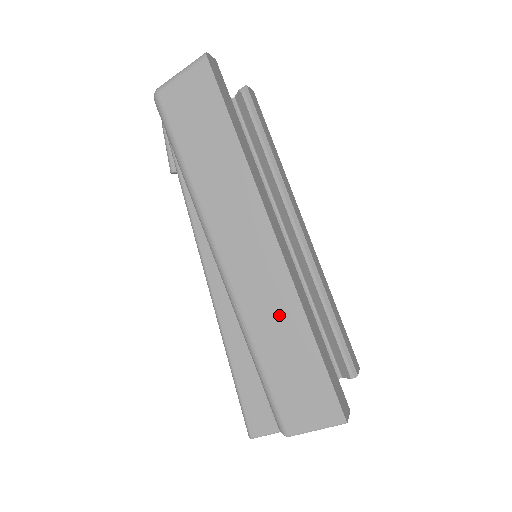
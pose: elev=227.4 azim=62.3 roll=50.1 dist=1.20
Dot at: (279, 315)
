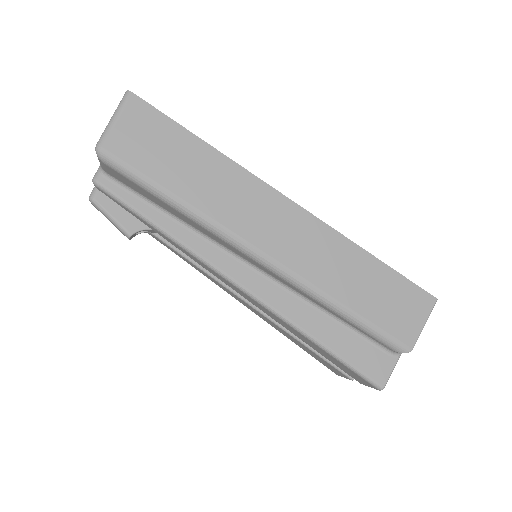
Dot at: (337, 259)
